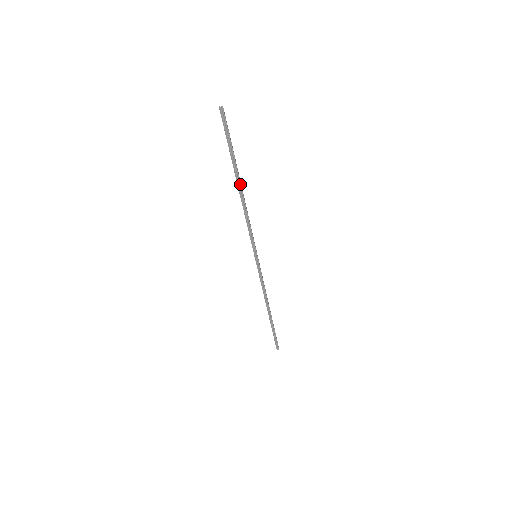
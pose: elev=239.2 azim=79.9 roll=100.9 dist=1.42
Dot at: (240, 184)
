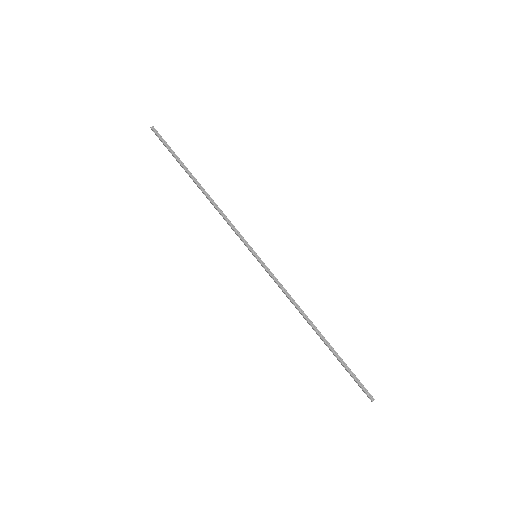
Dot at: (198, 182)
